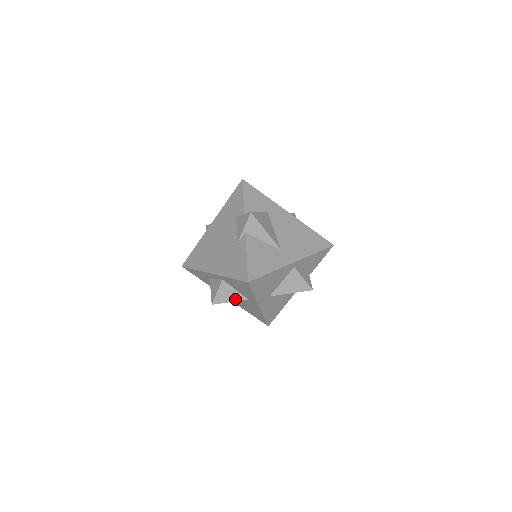
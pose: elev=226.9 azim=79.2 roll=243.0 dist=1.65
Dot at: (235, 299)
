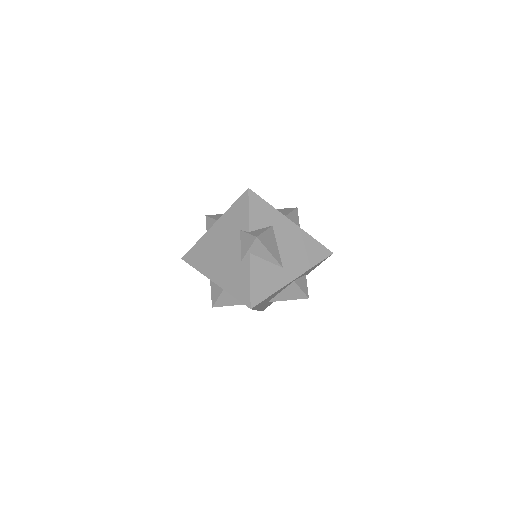
Dot at: (235, 304)
